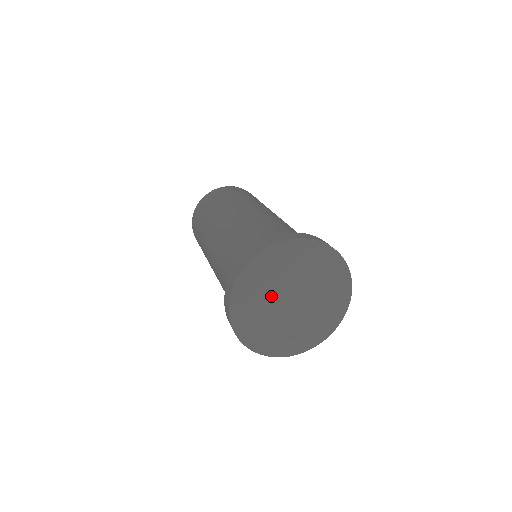
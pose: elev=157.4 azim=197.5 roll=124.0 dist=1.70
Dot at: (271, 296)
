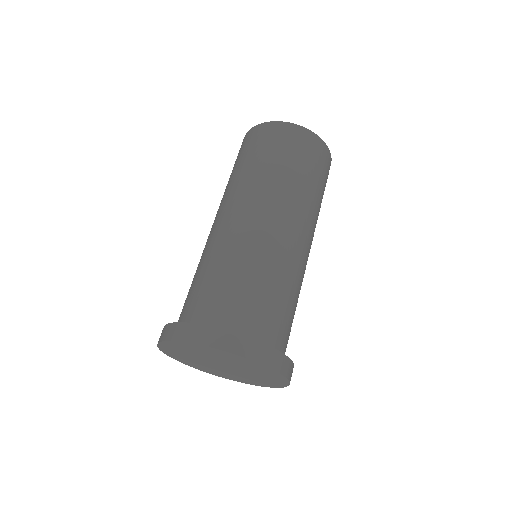
Dot at: (209, 357)
